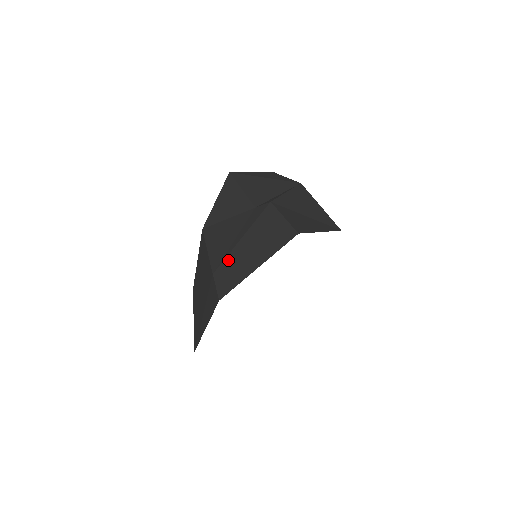
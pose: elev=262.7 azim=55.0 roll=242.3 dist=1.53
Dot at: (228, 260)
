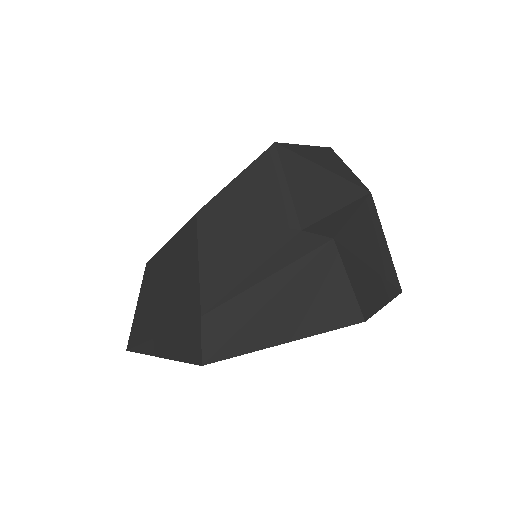
Dot at: (233, 305)
